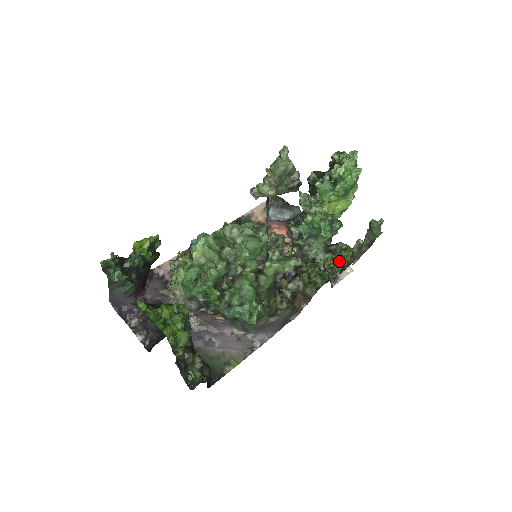
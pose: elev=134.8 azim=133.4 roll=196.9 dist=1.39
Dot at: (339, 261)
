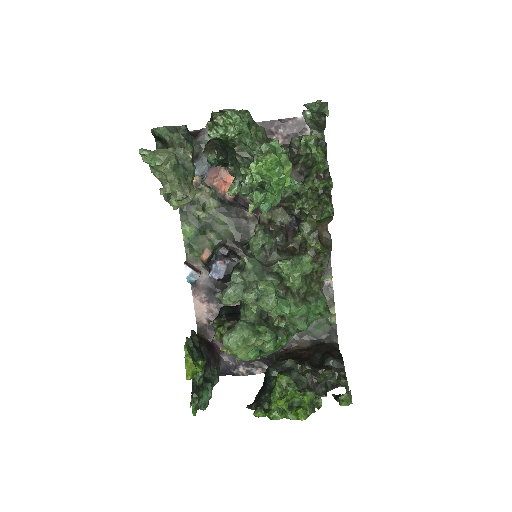
Dot at: (319, 172)
